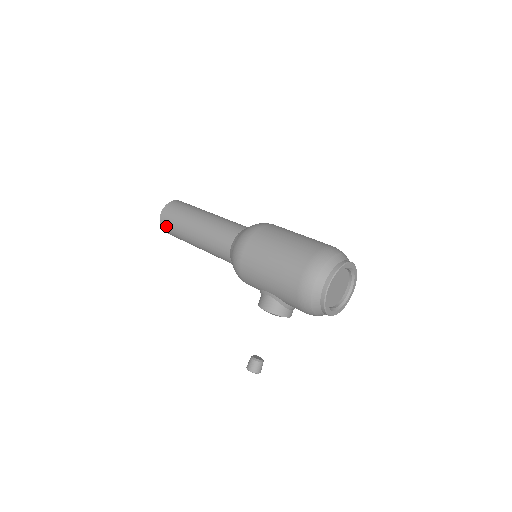
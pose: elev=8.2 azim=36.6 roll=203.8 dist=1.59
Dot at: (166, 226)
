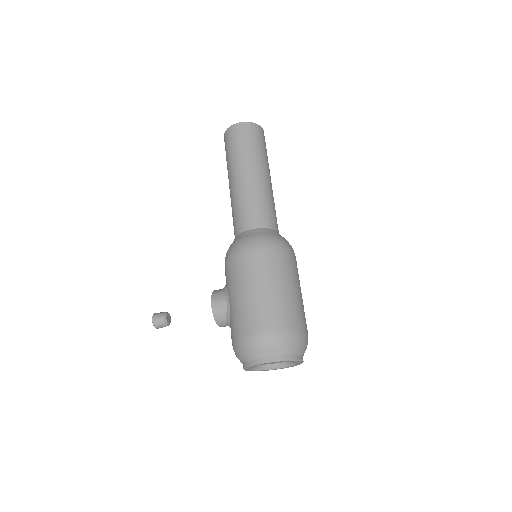
Dot at: (229, 138)
